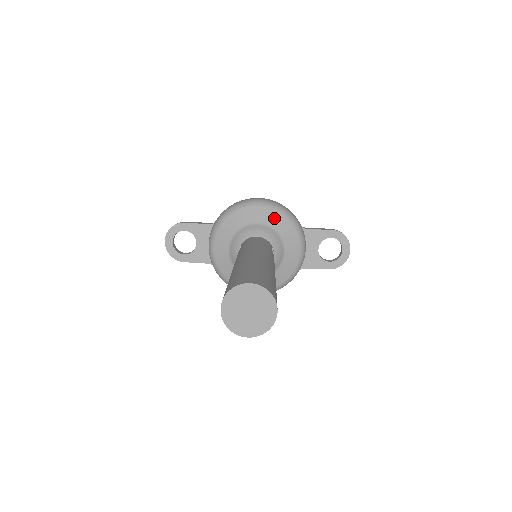
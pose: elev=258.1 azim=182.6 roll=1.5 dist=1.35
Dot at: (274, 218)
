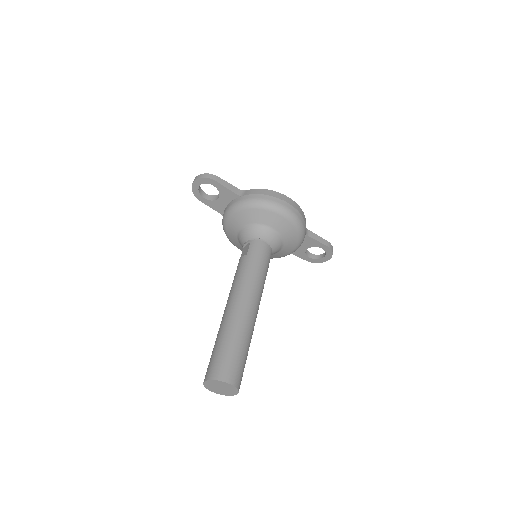
Dot at: (288, 230)
